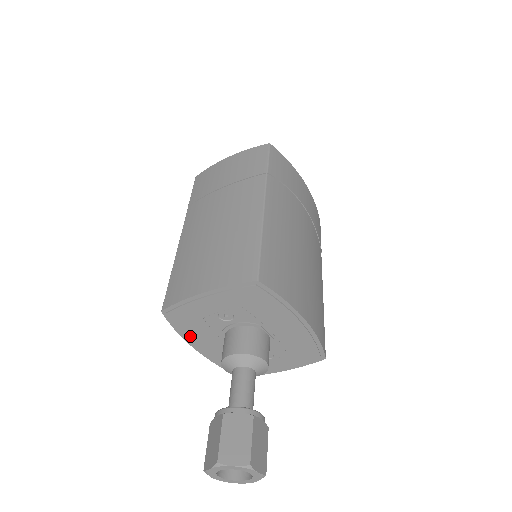
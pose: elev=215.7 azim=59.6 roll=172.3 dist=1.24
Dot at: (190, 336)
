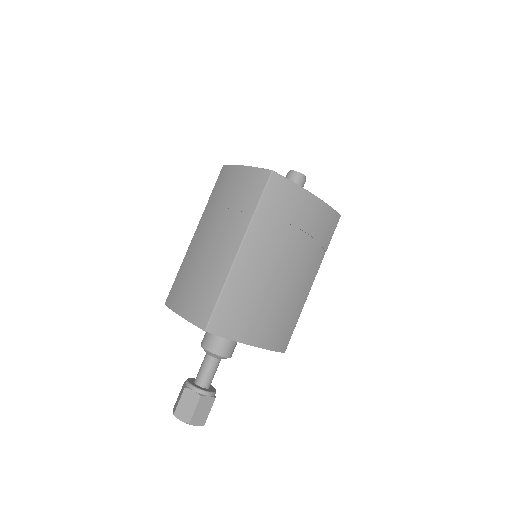
Dot at: occluded
